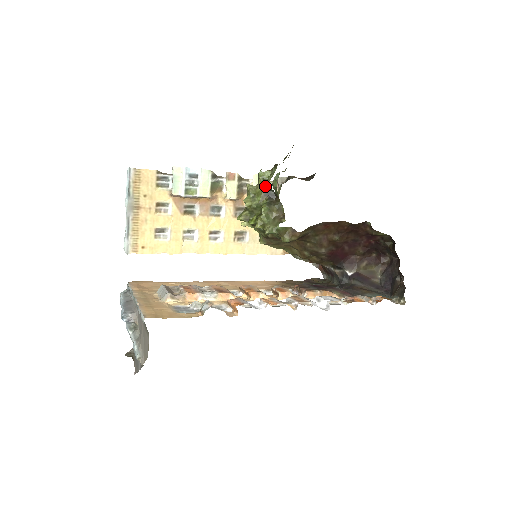
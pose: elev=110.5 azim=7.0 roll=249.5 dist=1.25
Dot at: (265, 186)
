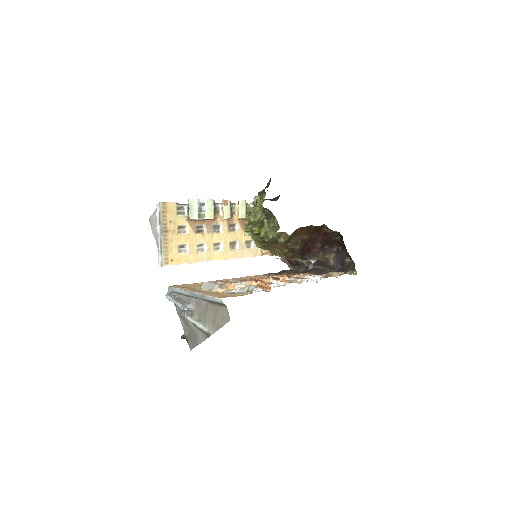
Dot at: (246, 207)
